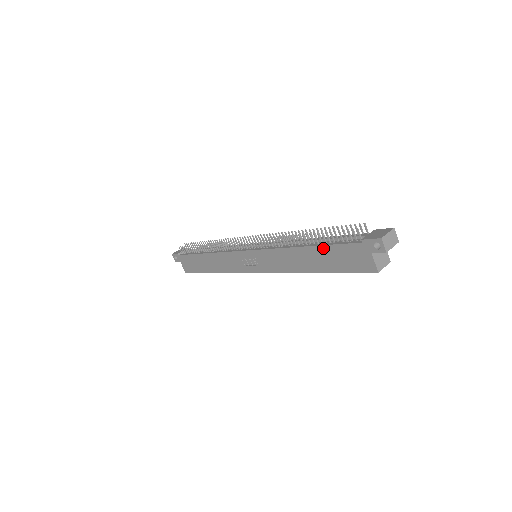
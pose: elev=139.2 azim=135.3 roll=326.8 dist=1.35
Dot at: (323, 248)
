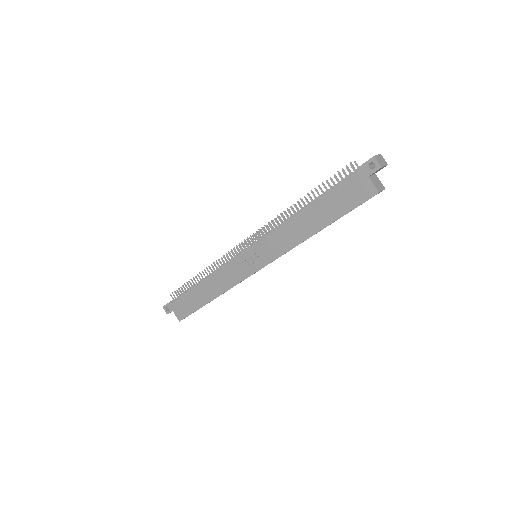
Dot at: (323, 199)
